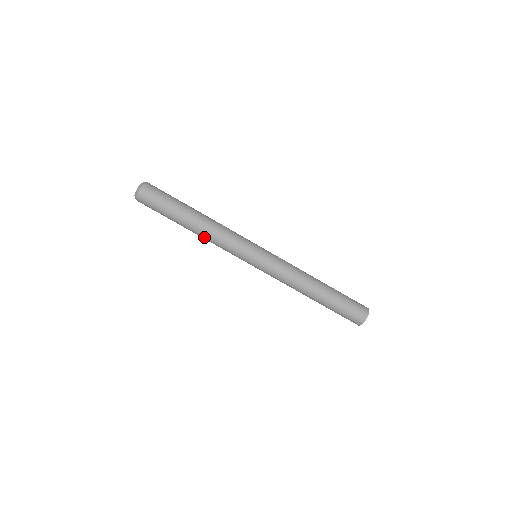
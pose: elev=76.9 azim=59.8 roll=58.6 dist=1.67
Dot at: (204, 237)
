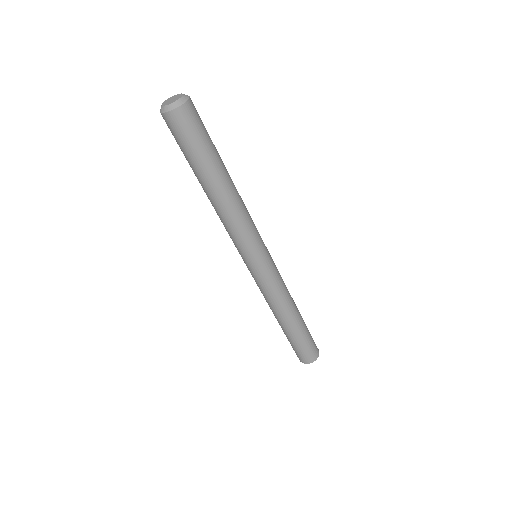
Dot at: (216, 209)
